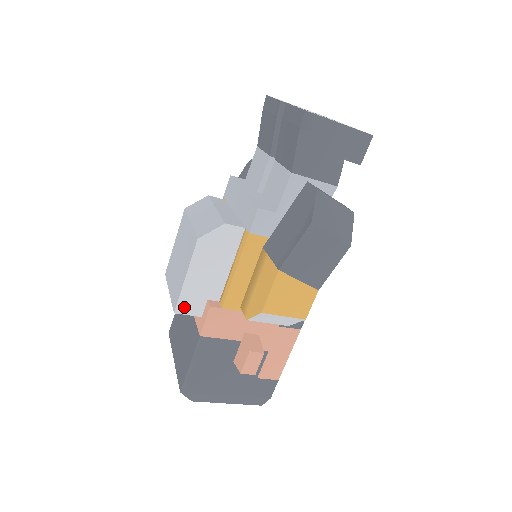
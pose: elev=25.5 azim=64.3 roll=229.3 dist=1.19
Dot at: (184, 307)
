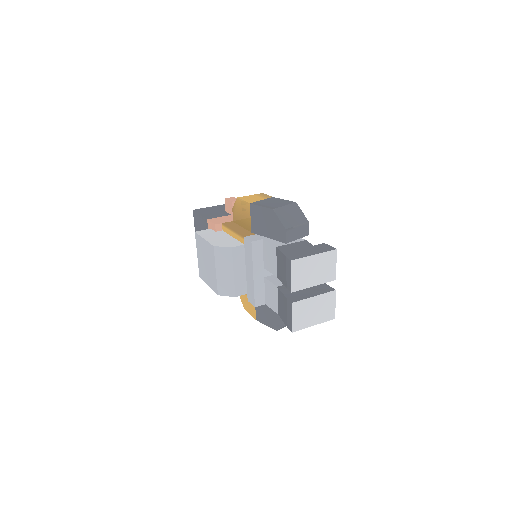
Dot at: occluded
